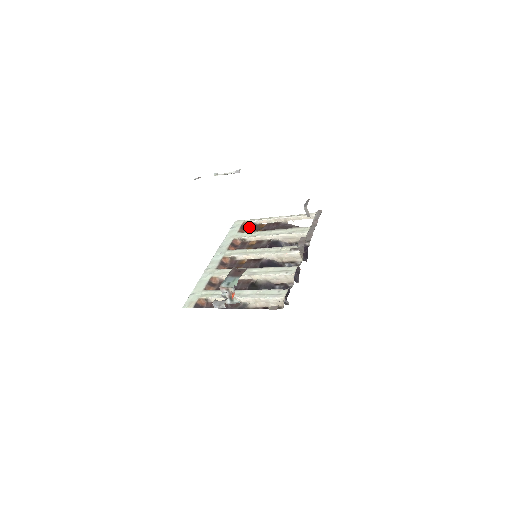
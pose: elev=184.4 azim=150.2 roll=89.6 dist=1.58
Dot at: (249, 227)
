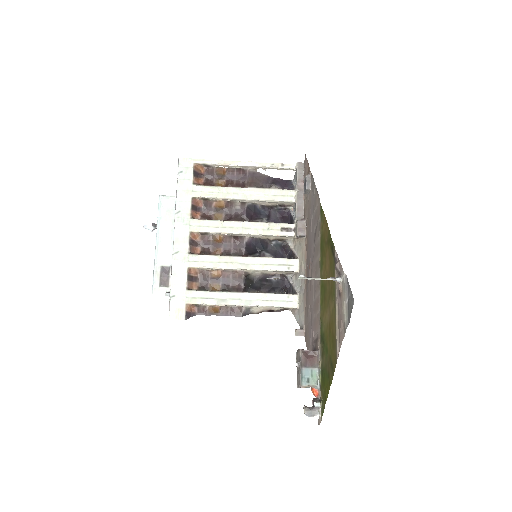
Dot at: (202, 171)
